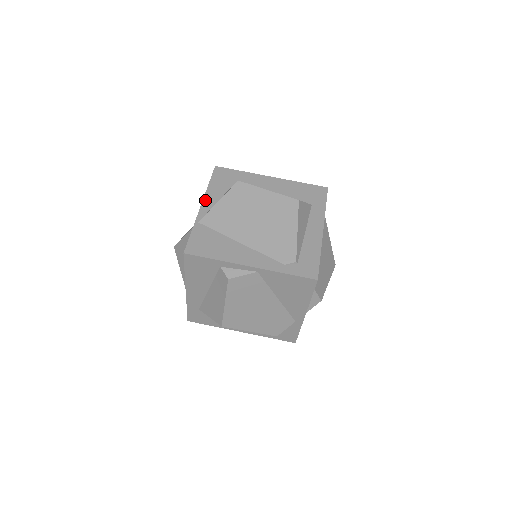
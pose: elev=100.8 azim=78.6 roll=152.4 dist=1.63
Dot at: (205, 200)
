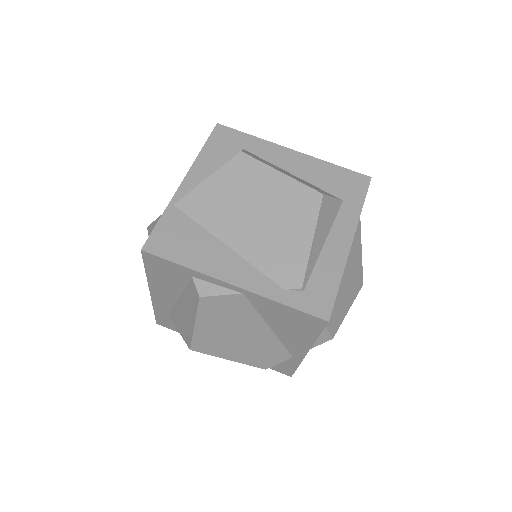
Dot at: (191, 172)
